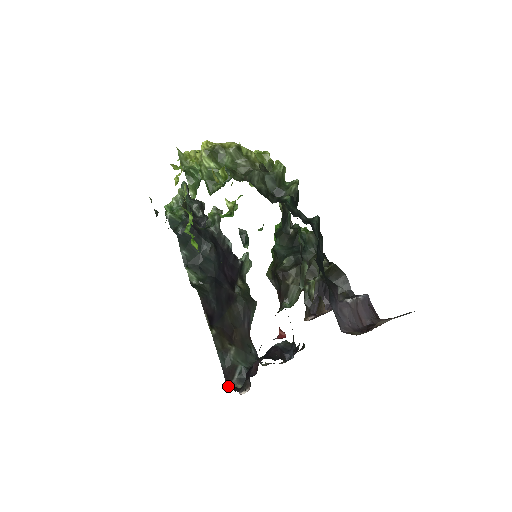
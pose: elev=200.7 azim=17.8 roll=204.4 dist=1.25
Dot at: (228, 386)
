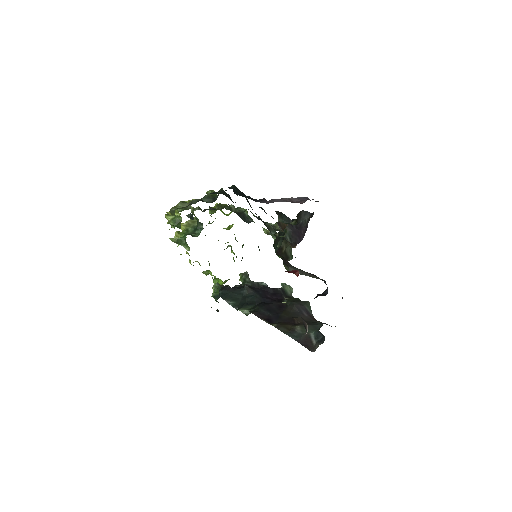
Dot at: (312, 351)
